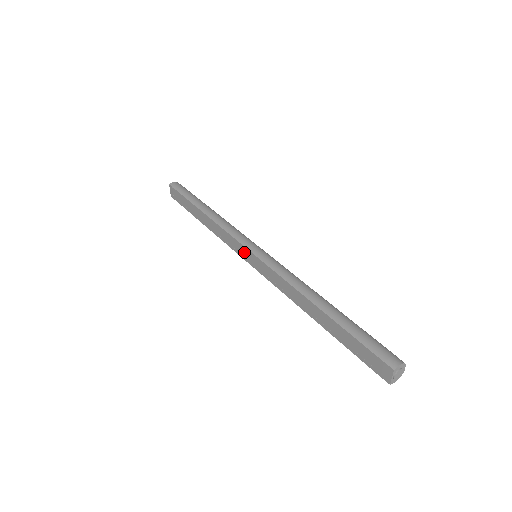
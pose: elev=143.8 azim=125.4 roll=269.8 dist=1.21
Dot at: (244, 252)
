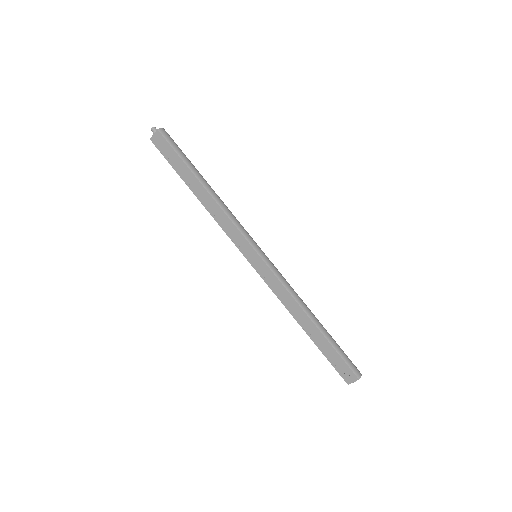
Dot at: (248, 250)
